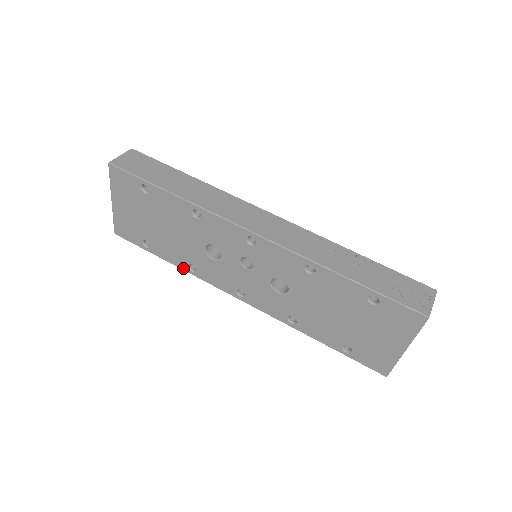
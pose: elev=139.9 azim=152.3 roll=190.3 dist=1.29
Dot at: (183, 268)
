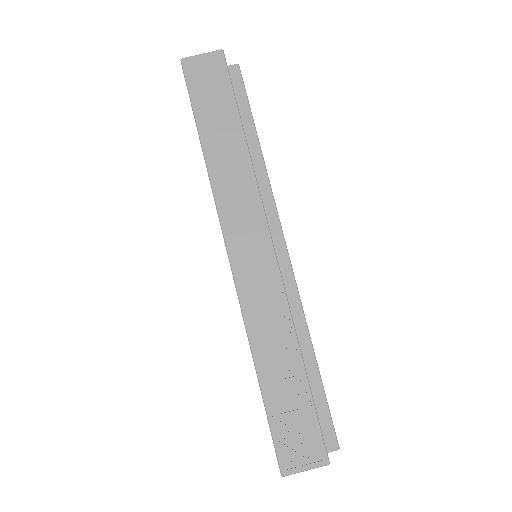
Dot at: occluded
